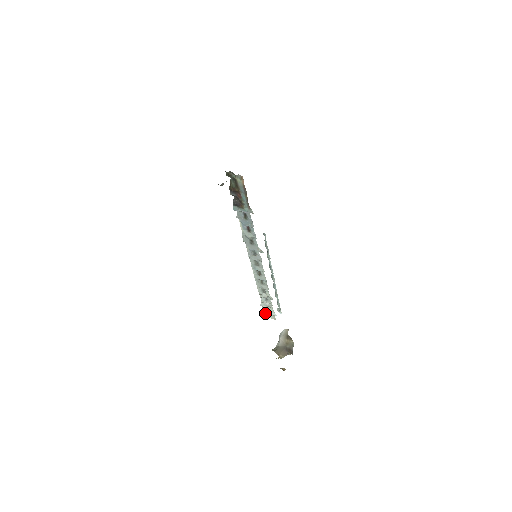
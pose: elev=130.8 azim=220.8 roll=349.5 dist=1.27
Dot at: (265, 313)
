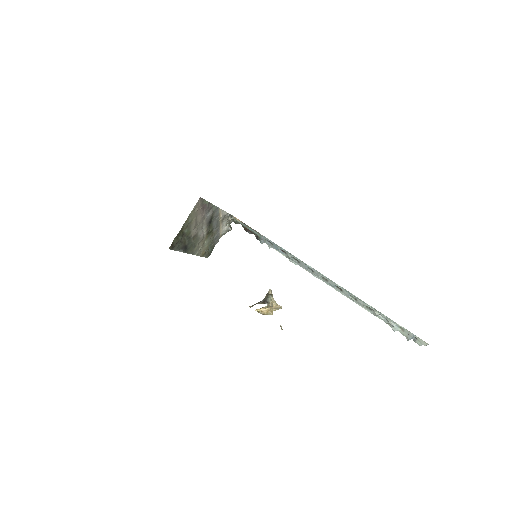
Dot at: (415, 341)
